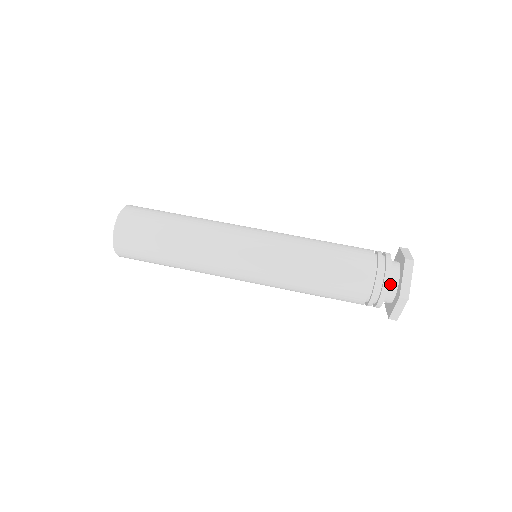
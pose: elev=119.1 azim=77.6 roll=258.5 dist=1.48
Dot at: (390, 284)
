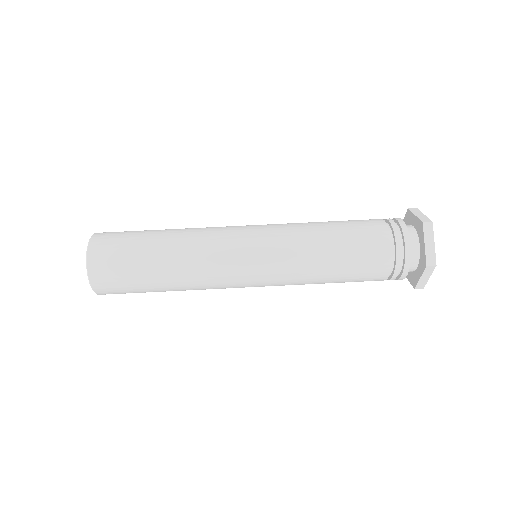
Dot at: occluded
